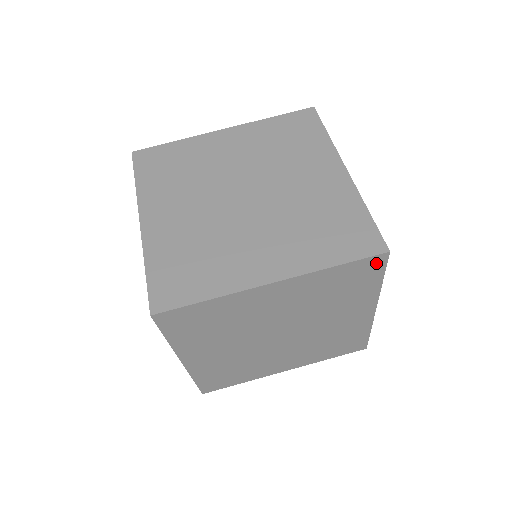
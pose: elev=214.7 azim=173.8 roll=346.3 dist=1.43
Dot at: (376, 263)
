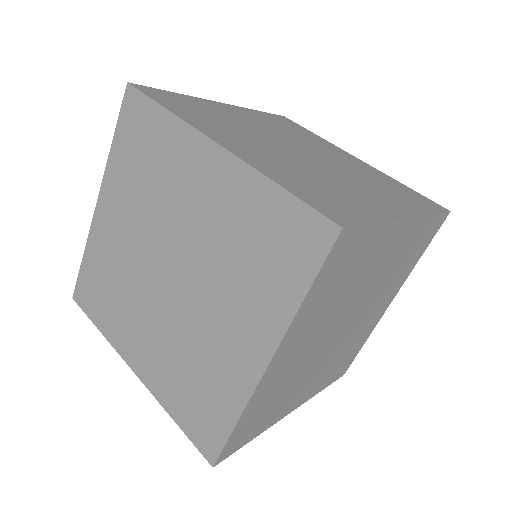
Dot at: (439, 224)
